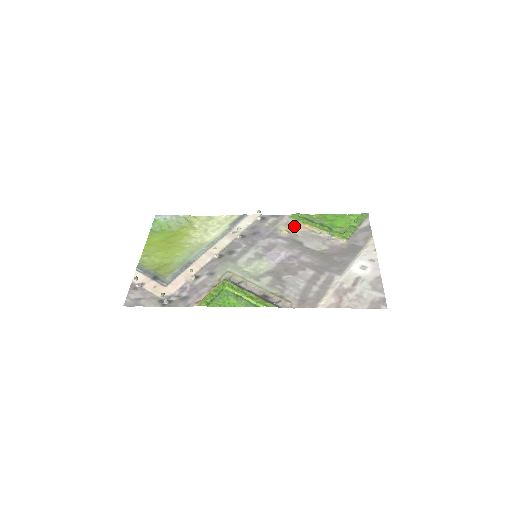
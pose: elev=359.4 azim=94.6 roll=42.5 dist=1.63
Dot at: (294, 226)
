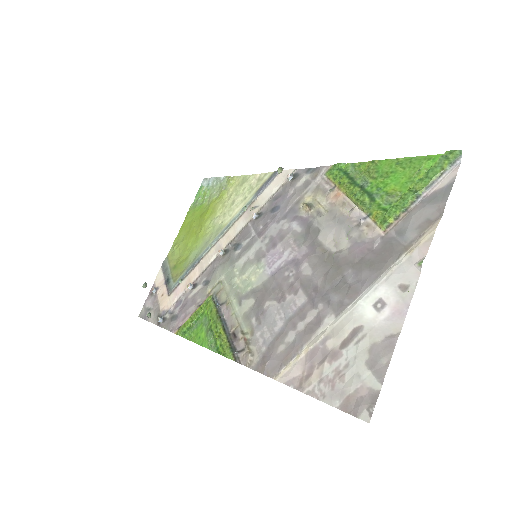
Dot at: (324, 193)
